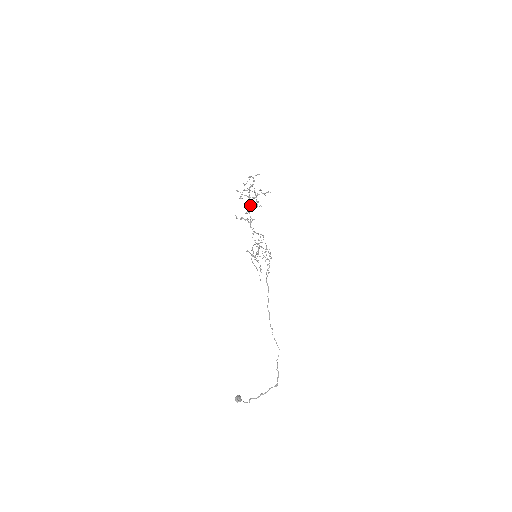
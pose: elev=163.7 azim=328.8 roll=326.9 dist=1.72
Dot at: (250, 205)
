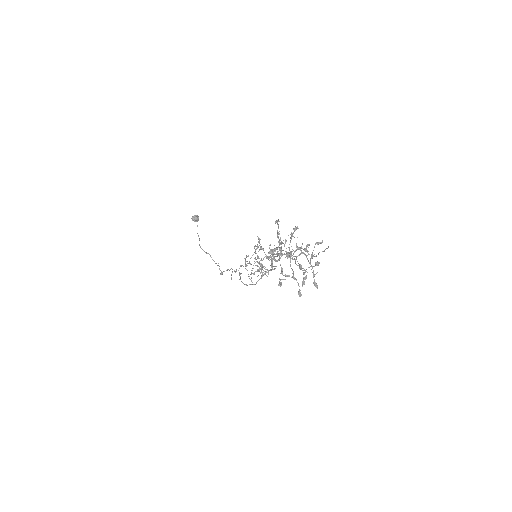
Dot at: occluded
